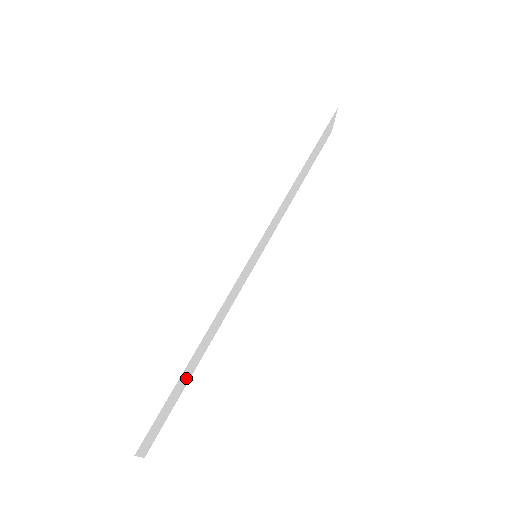
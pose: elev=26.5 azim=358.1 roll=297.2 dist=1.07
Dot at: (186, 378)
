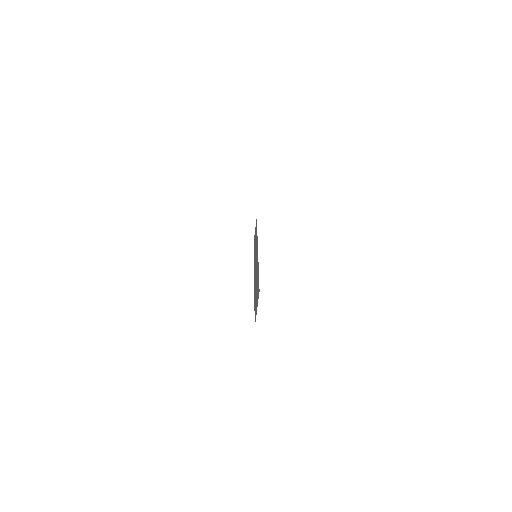
Dot at: occluded
